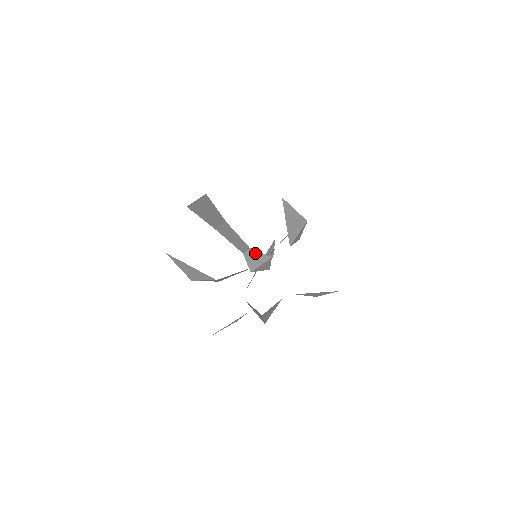
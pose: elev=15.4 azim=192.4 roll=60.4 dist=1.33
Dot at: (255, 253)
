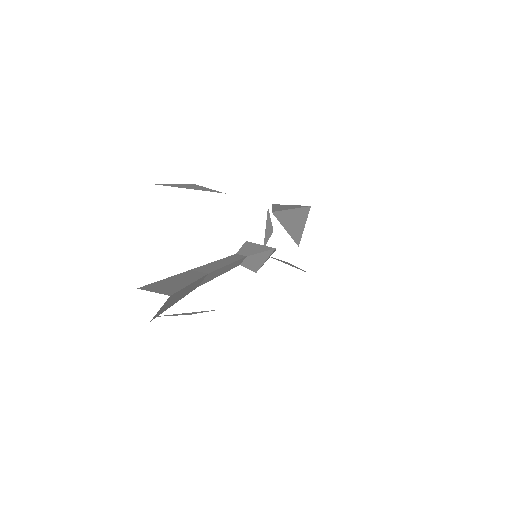
Dot at: (254, 256)
